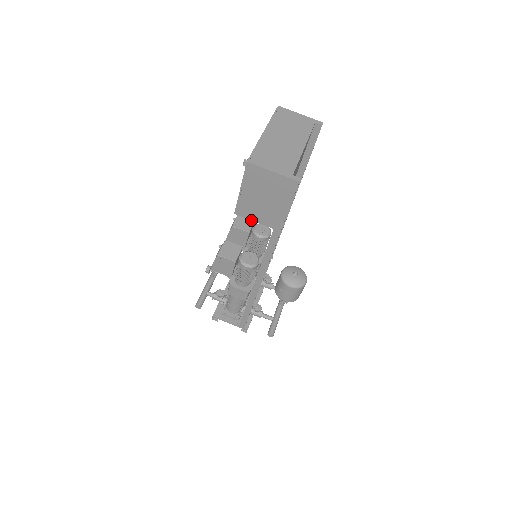
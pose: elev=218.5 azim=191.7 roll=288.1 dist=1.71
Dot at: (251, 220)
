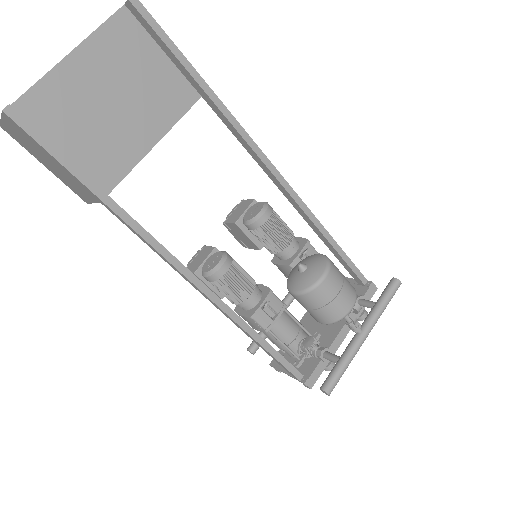
Dot at: (248, 203)
